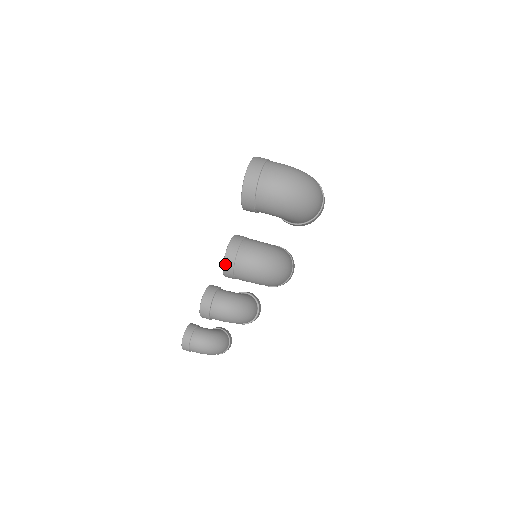
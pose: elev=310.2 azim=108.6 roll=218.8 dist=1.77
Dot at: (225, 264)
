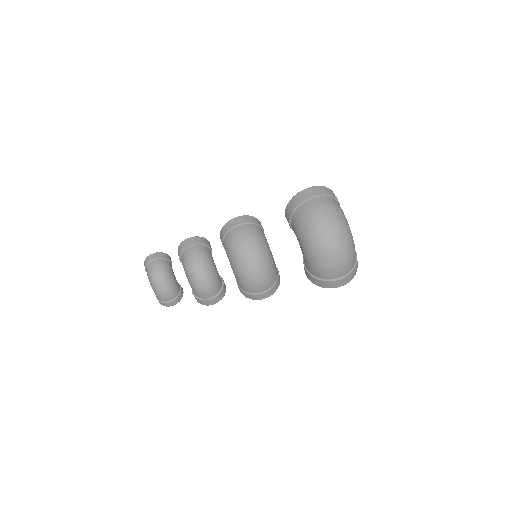
Dot at: (228, 223)
